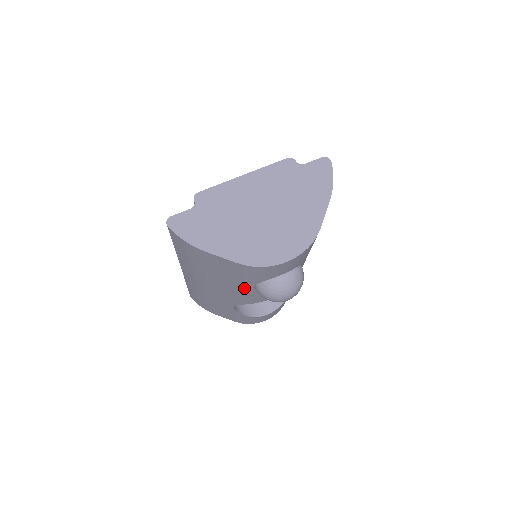
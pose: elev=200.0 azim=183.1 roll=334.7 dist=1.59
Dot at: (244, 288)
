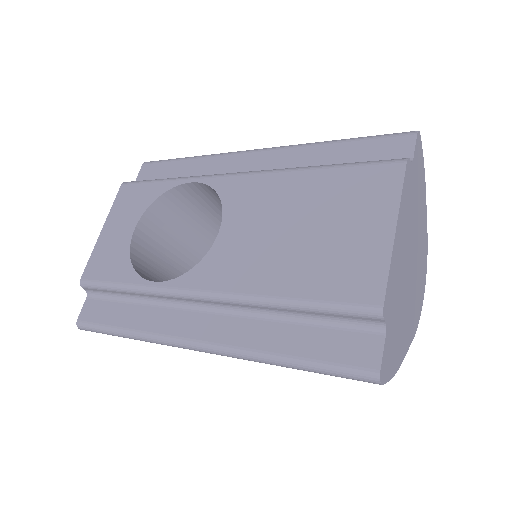
Dot at: occluded
